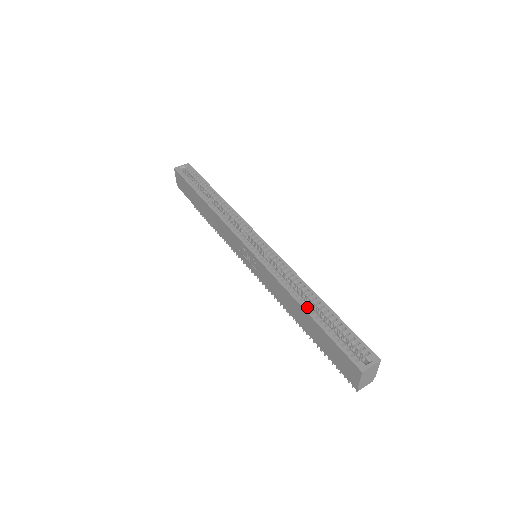
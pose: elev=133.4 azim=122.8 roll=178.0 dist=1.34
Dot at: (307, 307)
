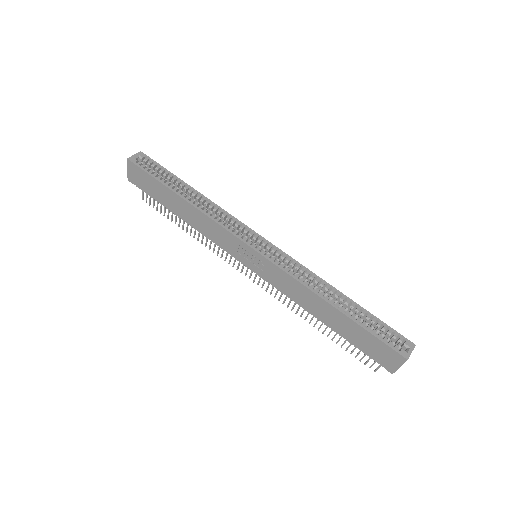
Dot at: (338, 306)
